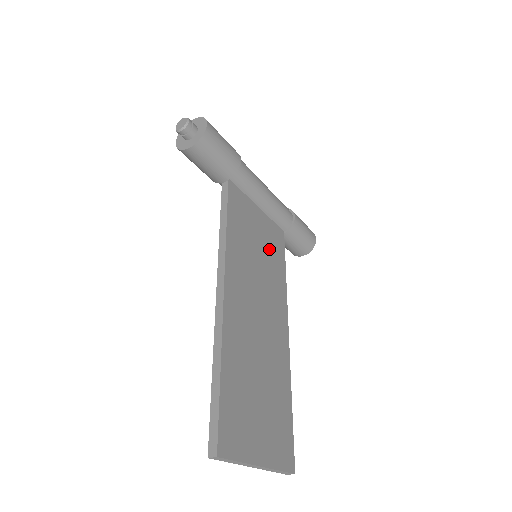
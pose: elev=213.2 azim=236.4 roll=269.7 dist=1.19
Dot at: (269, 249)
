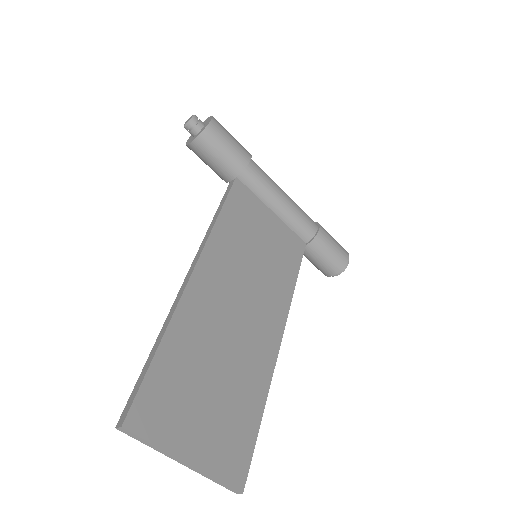
Dot at: (276, 253)
